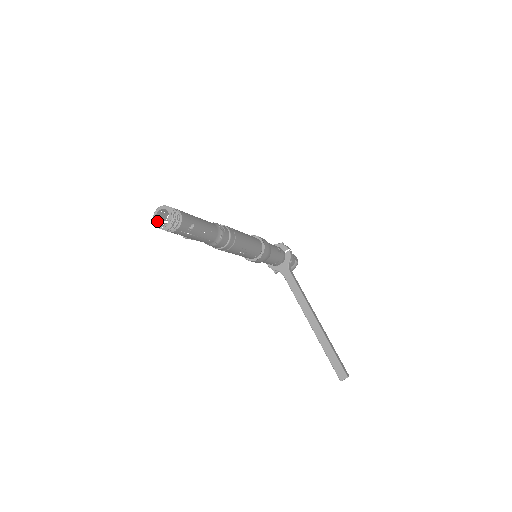
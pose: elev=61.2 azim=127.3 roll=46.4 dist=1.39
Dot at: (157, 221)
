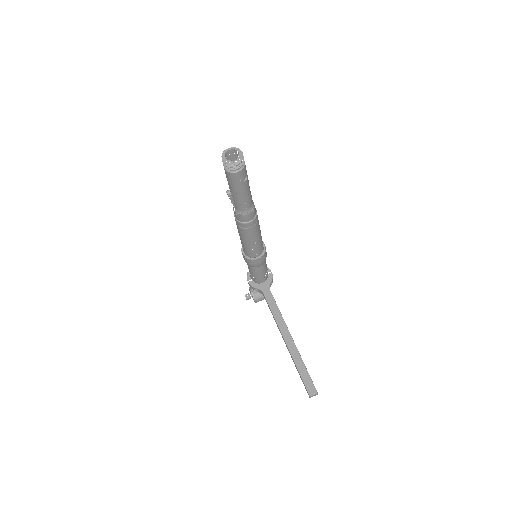
Dot at: (226, 157)
